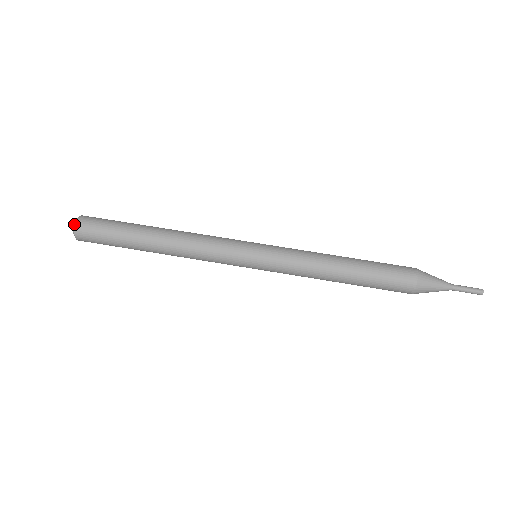
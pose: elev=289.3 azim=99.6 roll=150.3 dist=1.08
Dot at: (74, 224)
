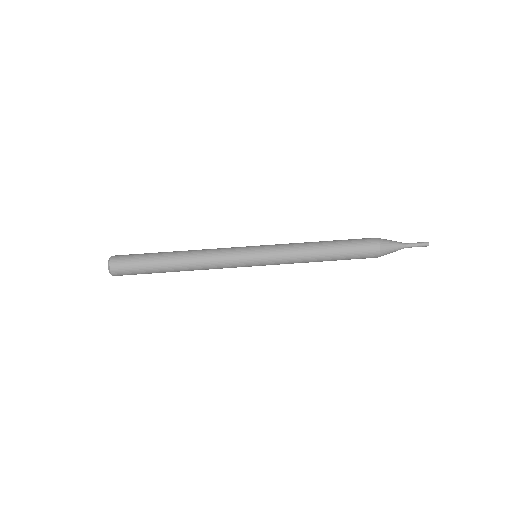
Dot at: (109, 272)
